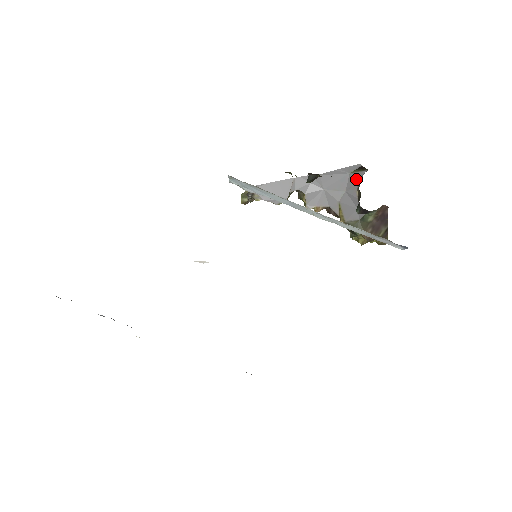
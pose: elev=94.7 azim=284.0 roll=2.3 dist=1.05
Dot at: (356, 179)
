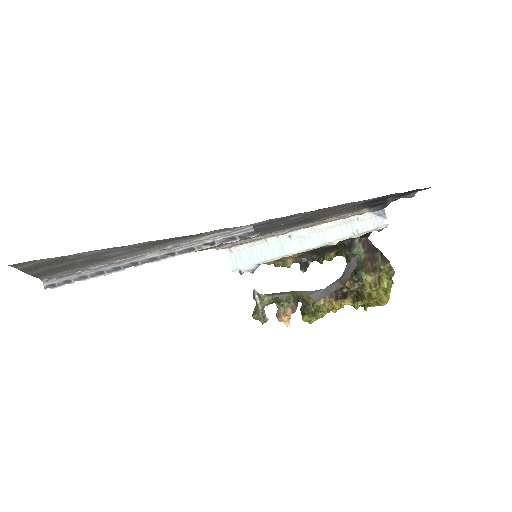
Dot at: occluded
